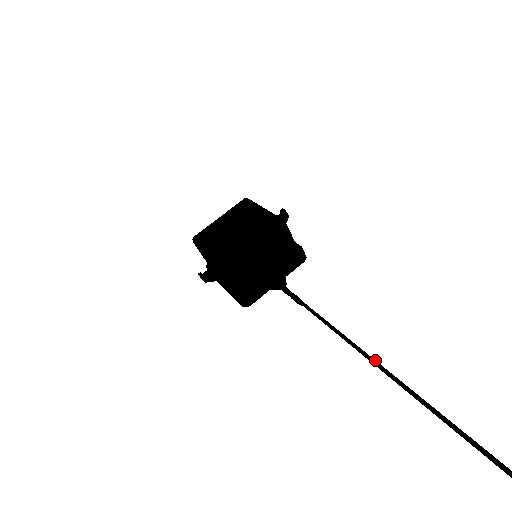
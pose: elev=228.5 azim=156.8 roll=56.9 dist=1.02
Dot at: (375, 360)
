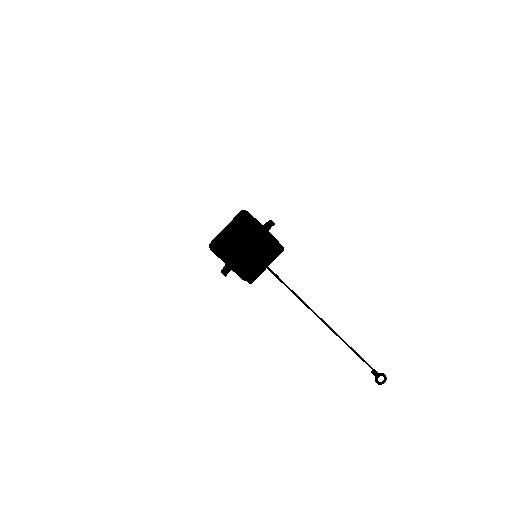
Dot at: occluded
